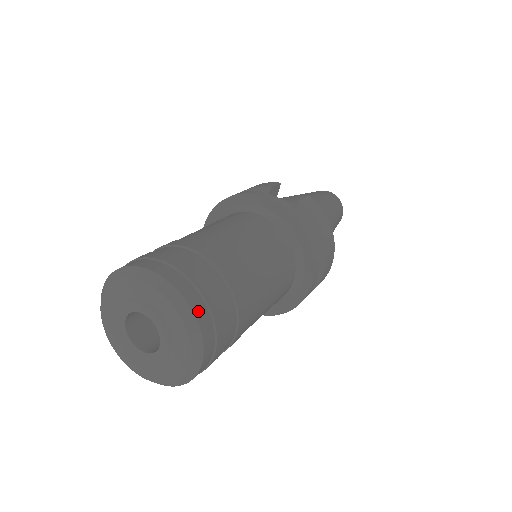
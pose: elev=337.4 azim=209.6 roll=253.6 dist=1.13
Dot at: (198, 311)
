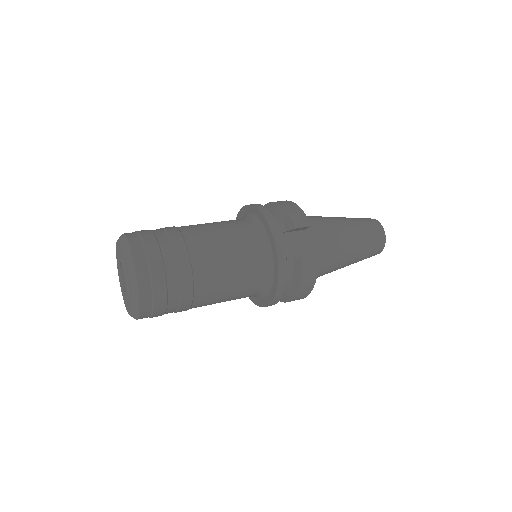
Dot at: (144, 303)
